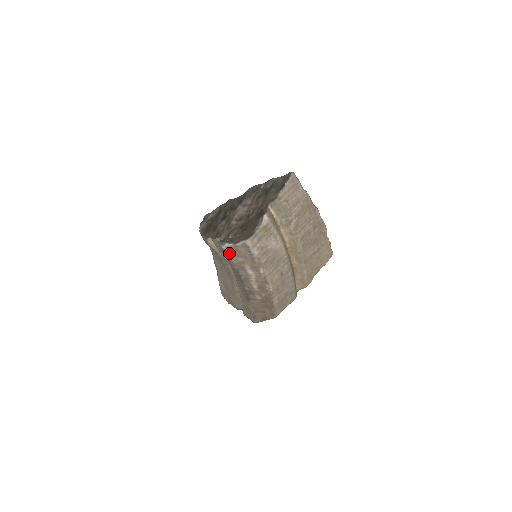
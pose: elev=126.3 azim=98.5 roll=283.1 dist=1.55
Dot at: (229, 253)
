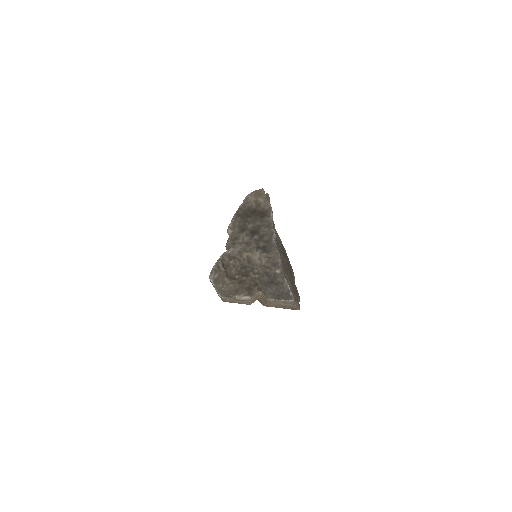
Dot at: occluded
